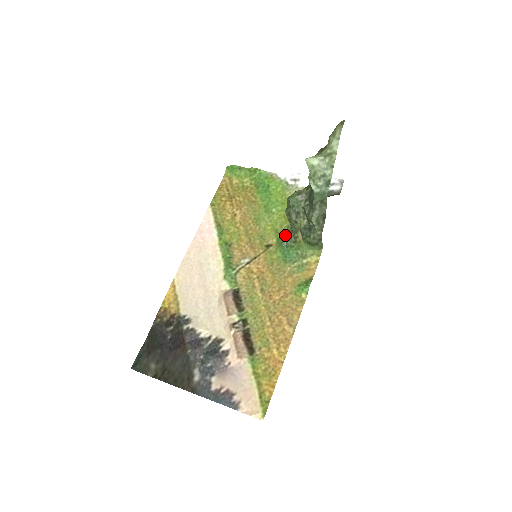
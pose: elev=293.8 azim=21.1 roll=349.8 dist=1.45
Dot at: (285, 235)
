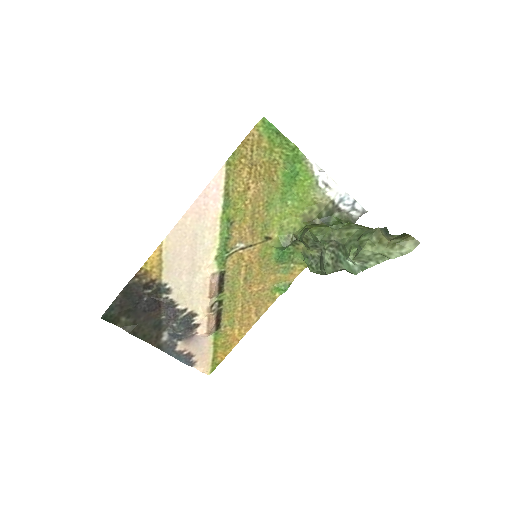
Dot at: (289, 238)
